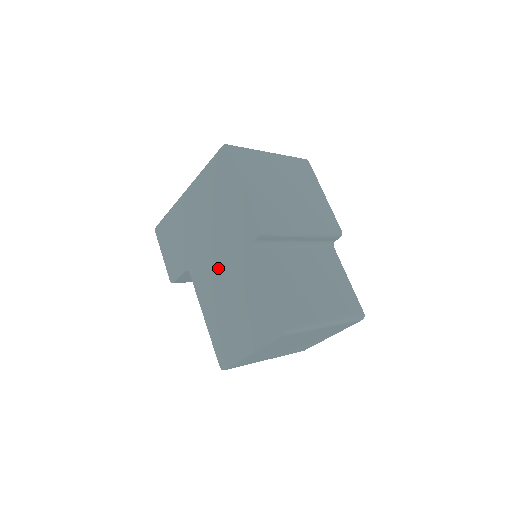
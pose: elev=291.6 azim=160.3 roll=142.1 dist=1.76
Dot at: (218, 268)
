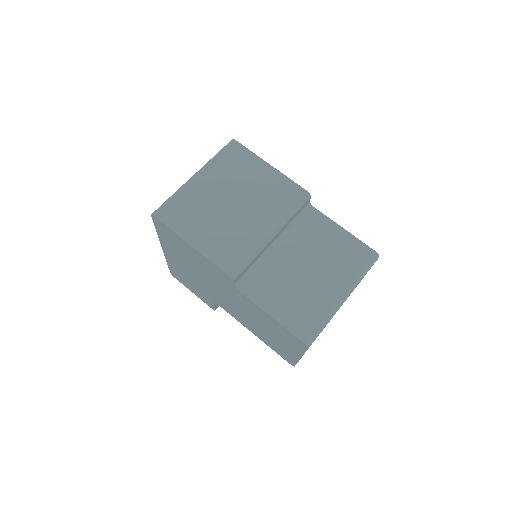
Dot at: (230, 302)
